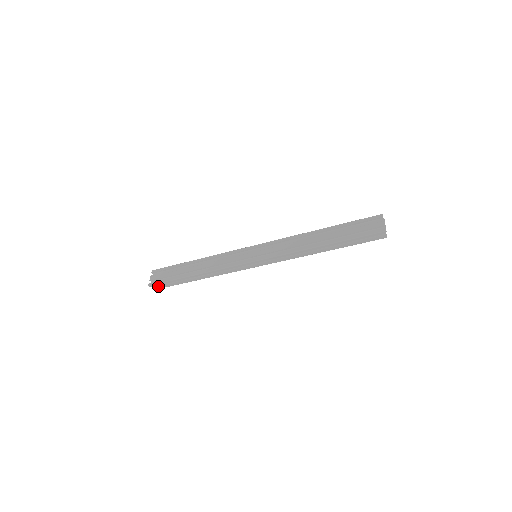
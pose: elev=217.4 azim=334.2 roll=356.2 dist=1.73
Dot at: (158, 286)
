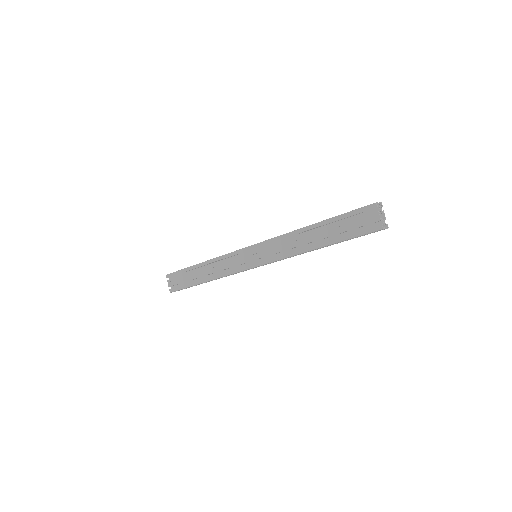
Dot at: occluded
